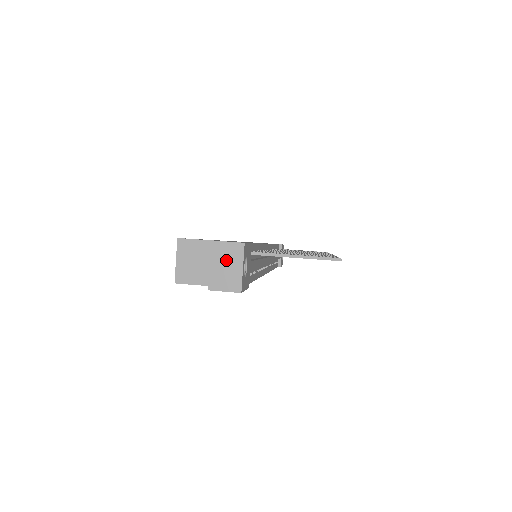
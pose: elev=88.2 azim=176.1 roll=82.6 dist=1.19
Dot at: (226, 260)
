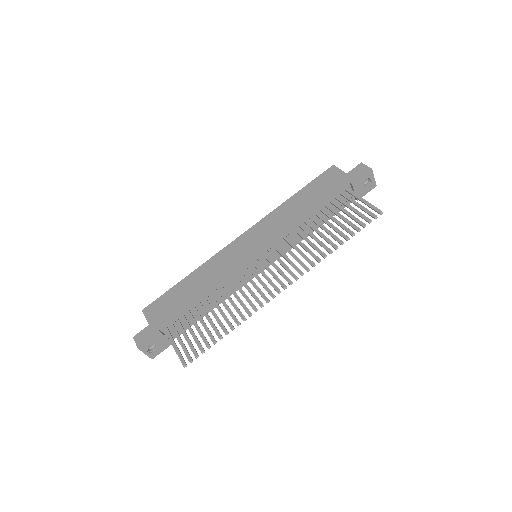
Dot at: occluded
